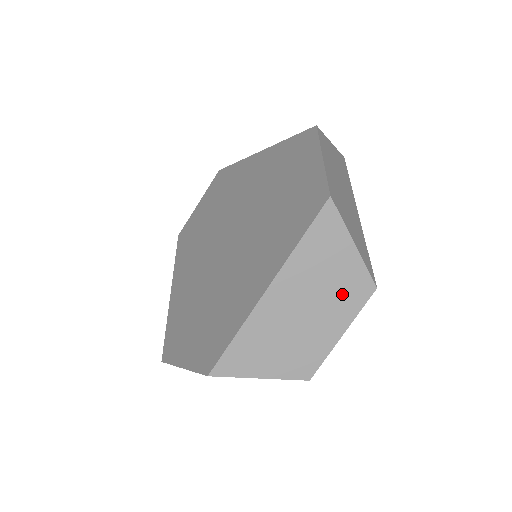
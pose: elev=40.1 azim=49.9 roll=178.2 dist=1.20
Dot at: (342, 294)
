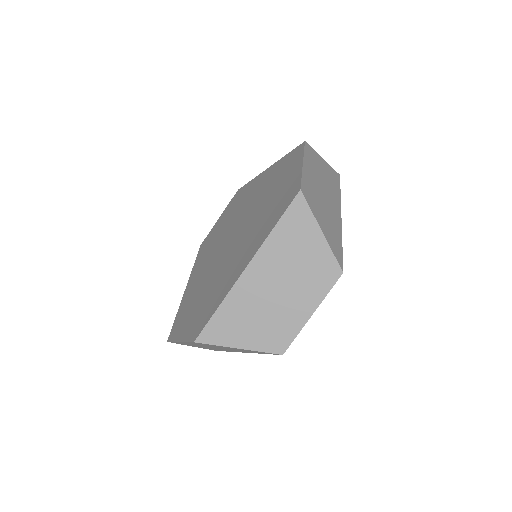
Dot at: (312, 276)
